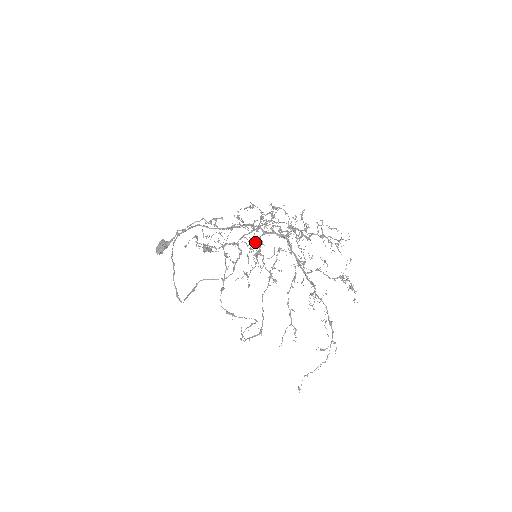
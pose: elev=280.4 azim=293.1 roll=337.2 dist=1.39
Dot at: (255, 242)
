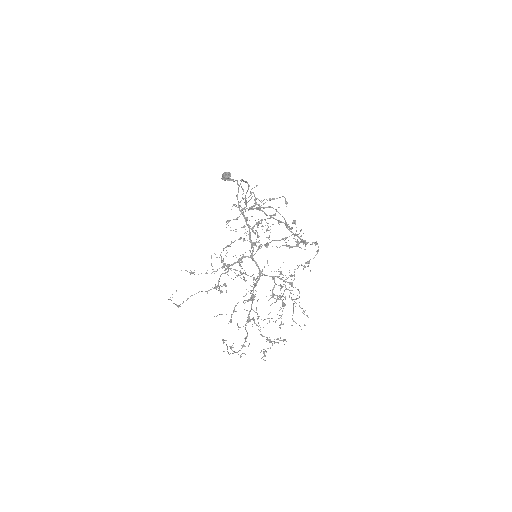
Dot at: occluded
